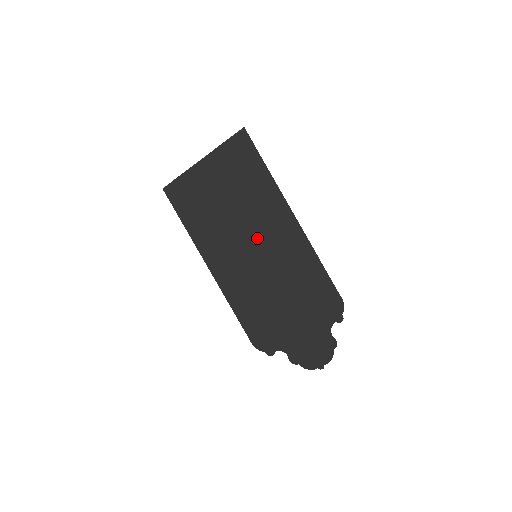
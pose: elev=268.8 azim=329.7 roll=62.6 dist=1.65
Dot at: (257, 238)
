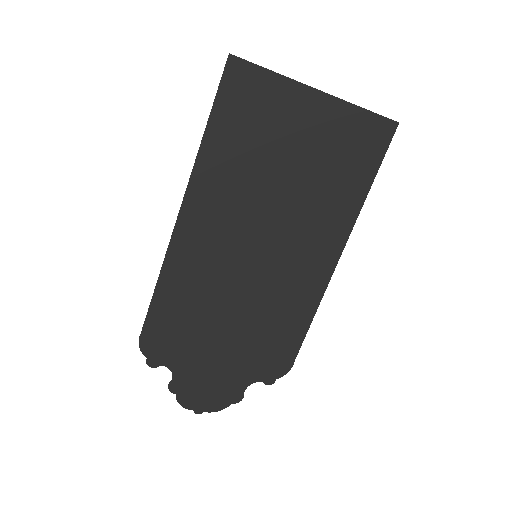
Dot at: (279, 240)
